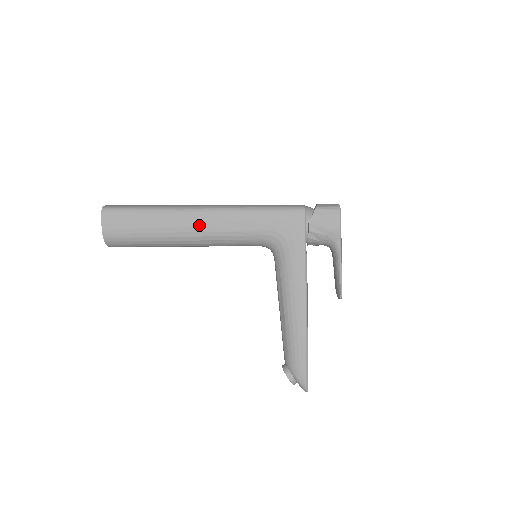
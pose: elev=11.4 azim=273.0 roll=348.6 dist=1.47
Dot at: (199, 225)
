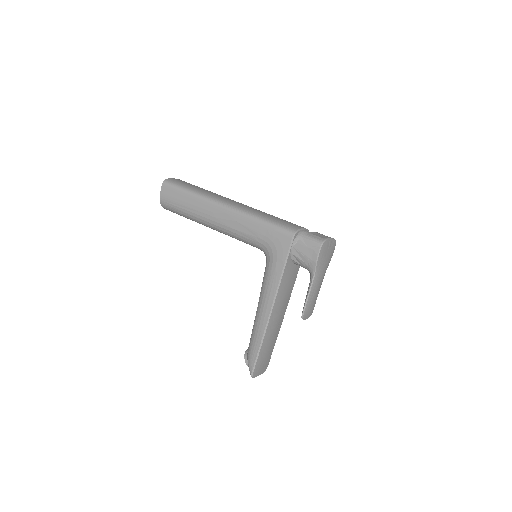
Dot at: (217, 217)
